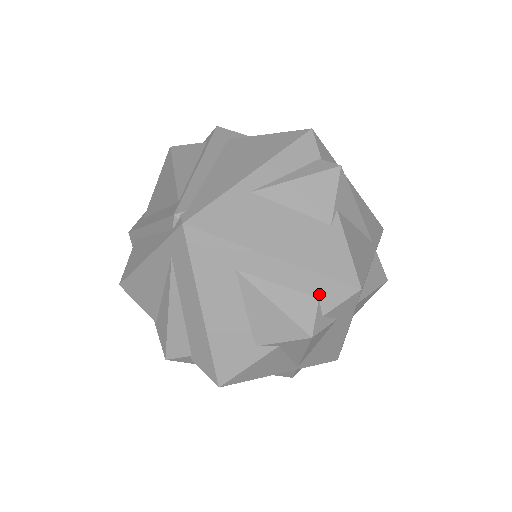
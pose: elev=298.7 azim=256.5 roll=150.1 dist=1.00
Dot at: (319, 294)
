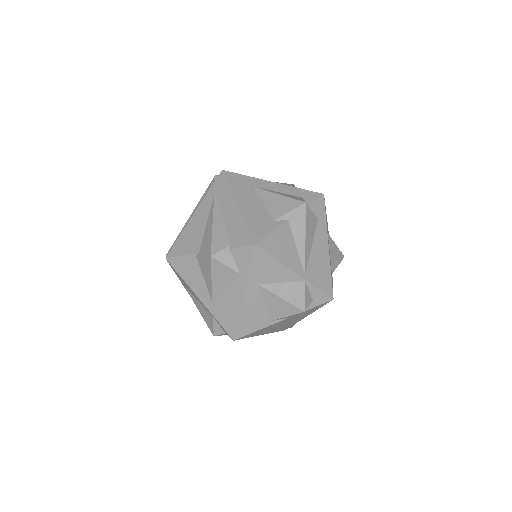
Dot at: (302, 196)
